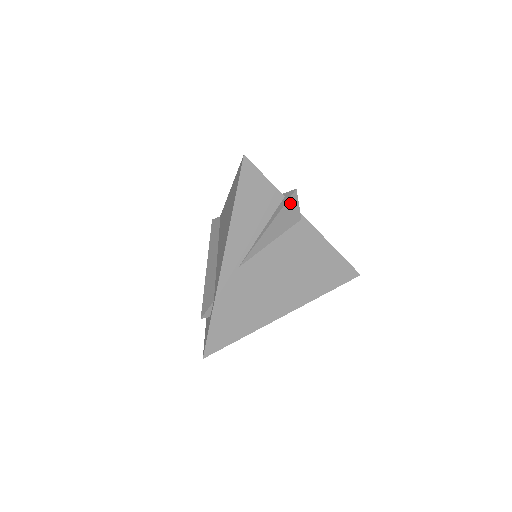
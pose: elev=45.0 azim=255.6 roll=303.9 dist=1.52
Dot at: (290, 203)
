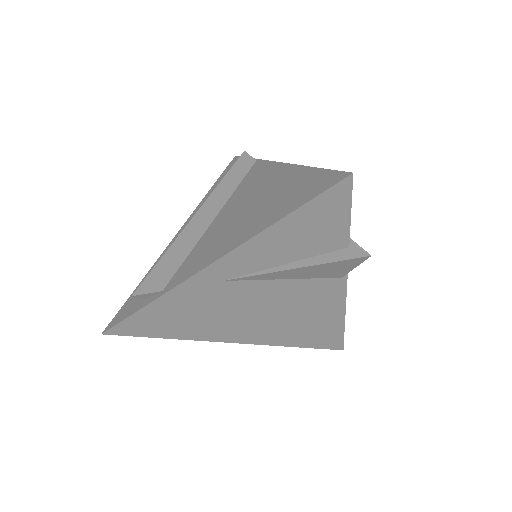
Dot at: (348, 262)
